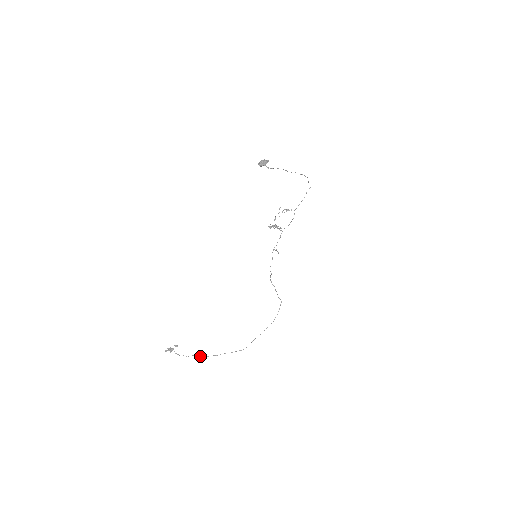
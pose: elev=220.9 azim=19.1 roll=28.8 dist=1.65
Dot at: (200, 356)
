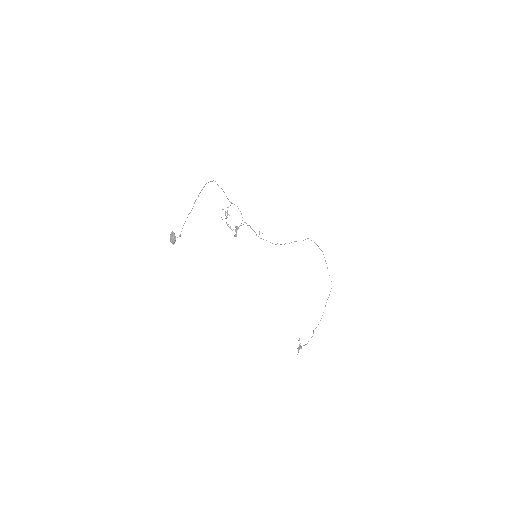
Dot at: occluded
